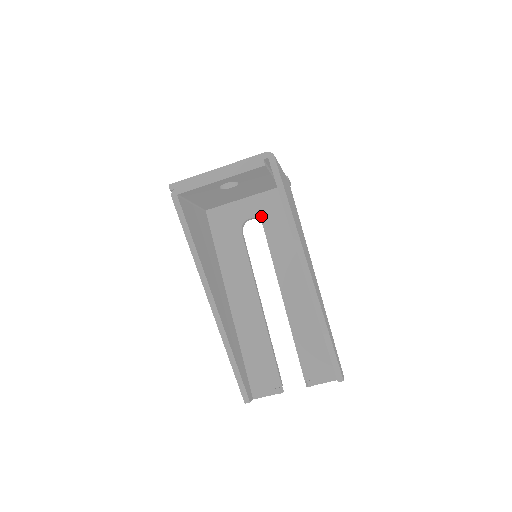
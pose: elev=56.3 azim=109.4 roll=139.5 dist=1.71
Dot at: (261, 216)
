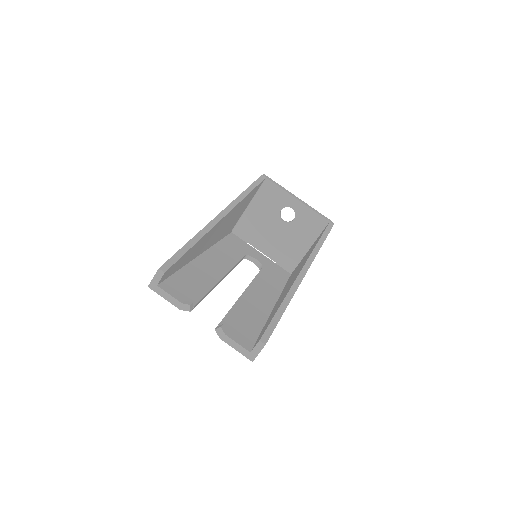
Dot at: (265, 265)
